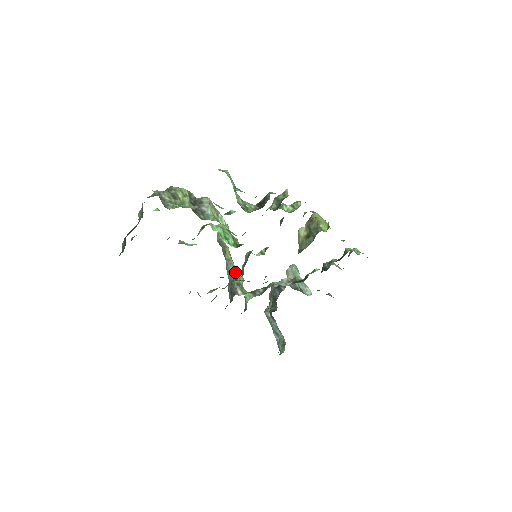
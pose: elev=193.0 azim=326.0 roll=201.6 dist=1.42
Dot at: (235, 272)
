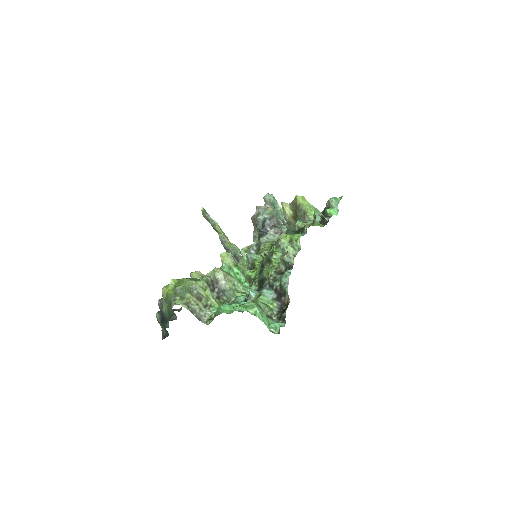
Dot at: (231, 247)
